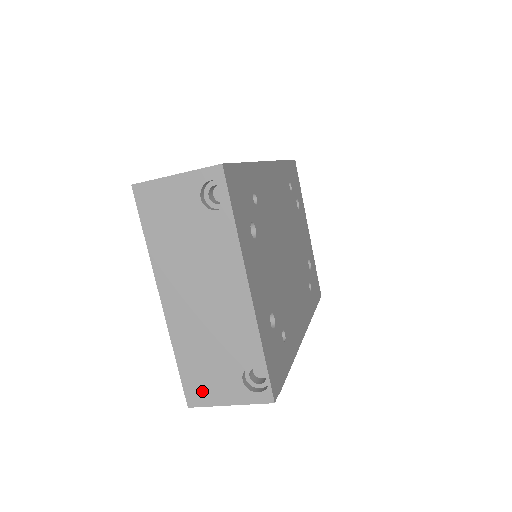
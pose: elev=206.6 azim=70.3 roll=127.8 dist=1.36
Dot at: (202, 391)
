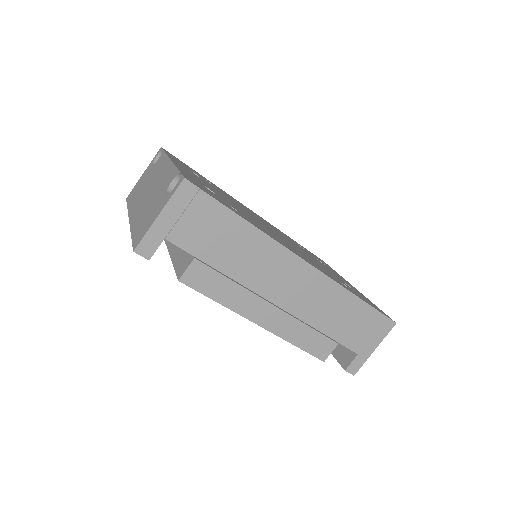
Dot at: (143, 231)
